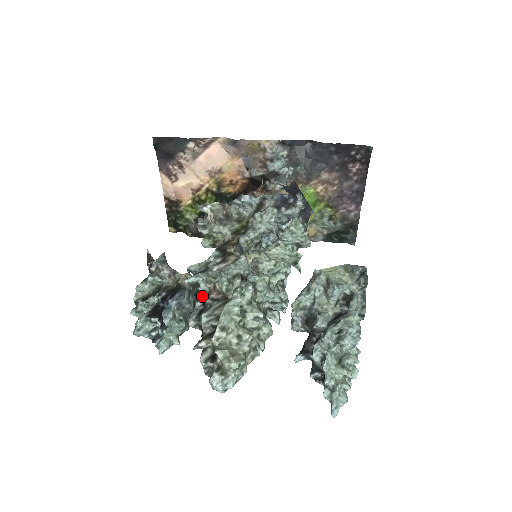
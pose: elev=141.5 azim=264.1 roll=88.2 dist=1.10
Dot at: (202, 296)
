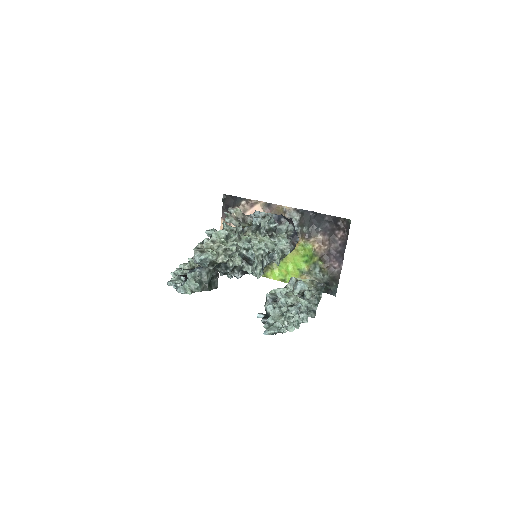
Dot at: (217, 283)
